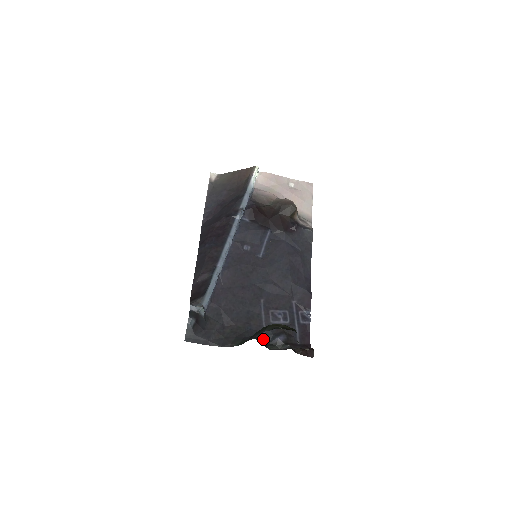
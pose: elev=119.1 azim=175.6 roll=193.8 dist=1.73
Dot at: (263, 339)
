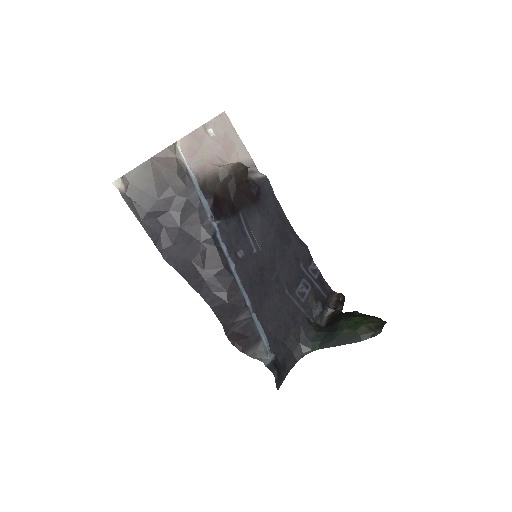
Dot at: (311, 322)
